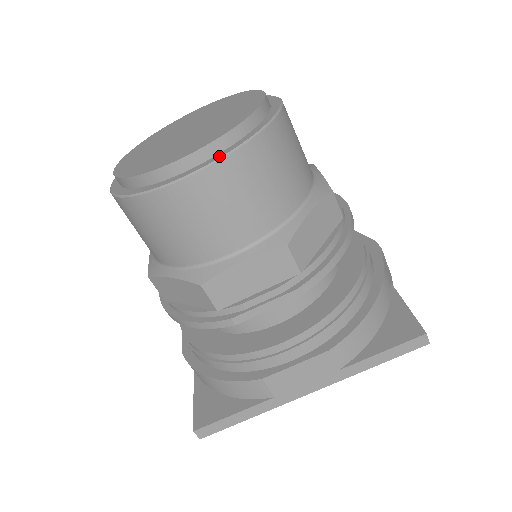
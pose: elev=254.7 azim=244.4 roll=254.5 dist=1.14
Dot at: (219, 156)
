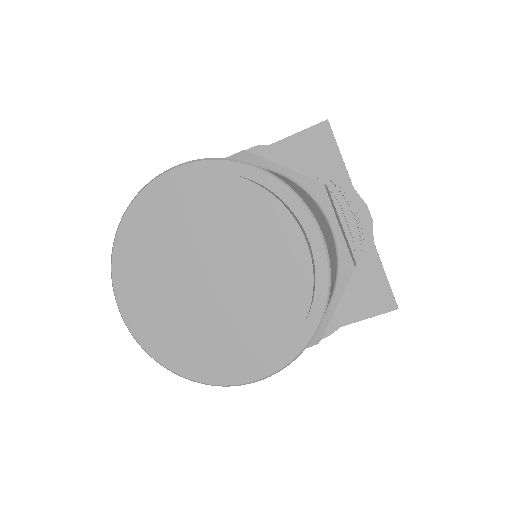
Dot at: (278, 366)
